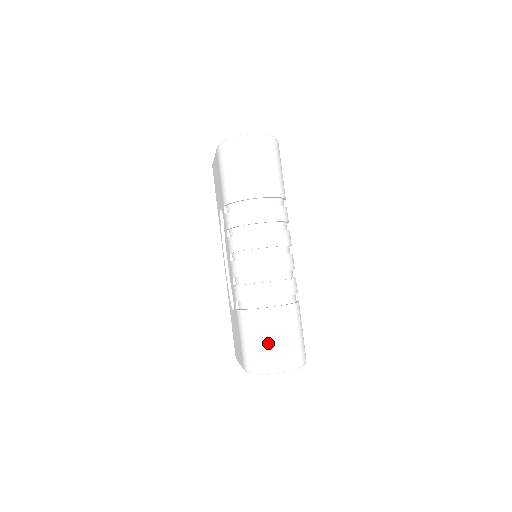
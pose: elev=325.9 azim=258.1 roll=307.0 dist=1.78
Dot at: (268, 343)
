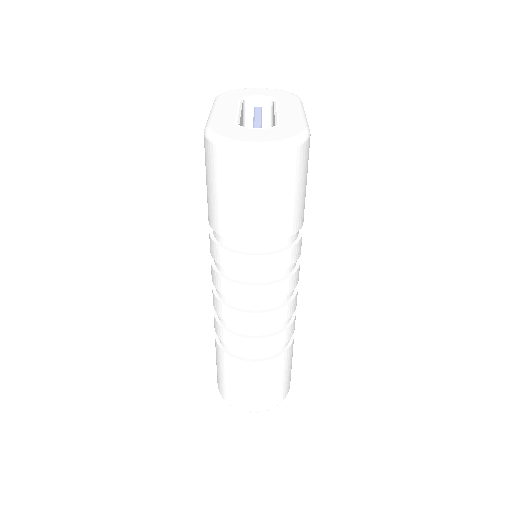
Dot at: (241, 389)
